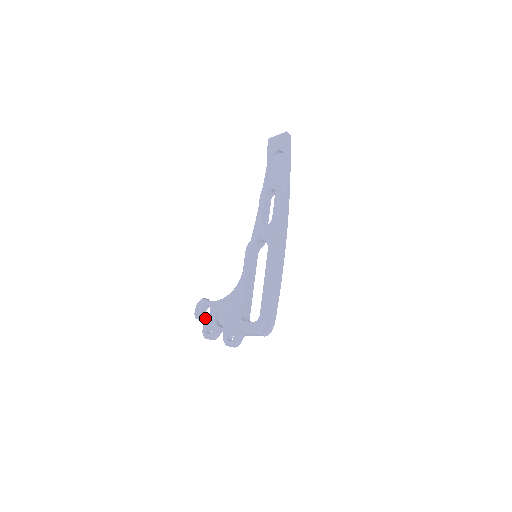
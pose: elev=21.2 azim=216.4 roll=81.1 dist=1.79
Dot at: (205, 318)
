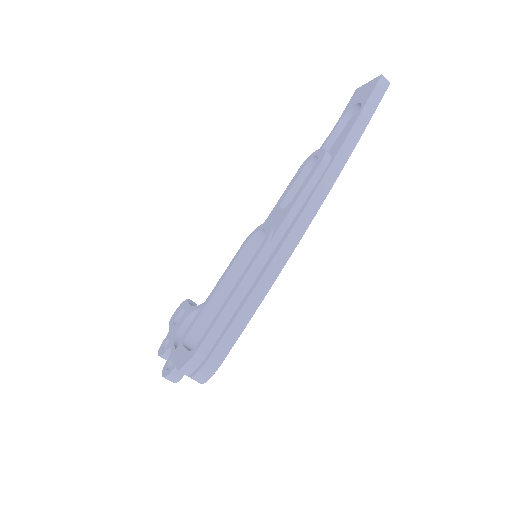
Dot at: (173, 326)
